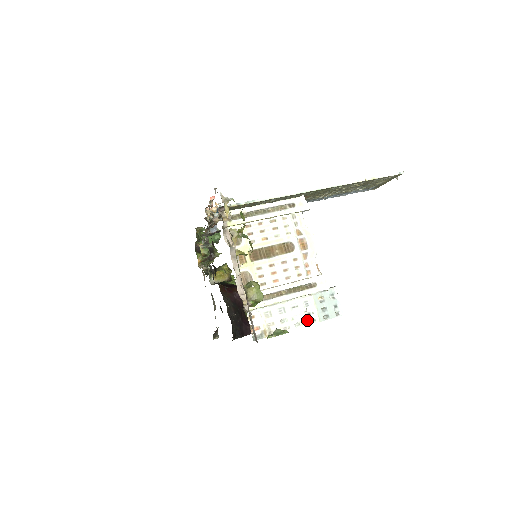
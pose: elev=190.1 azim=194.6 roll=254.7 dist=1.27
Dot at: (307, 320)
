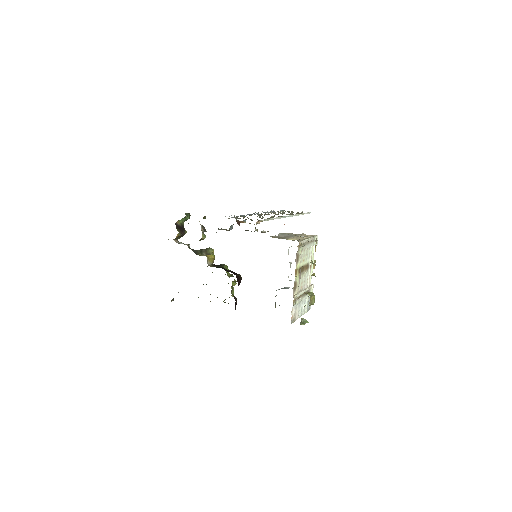
Dot at: (304, 312)
